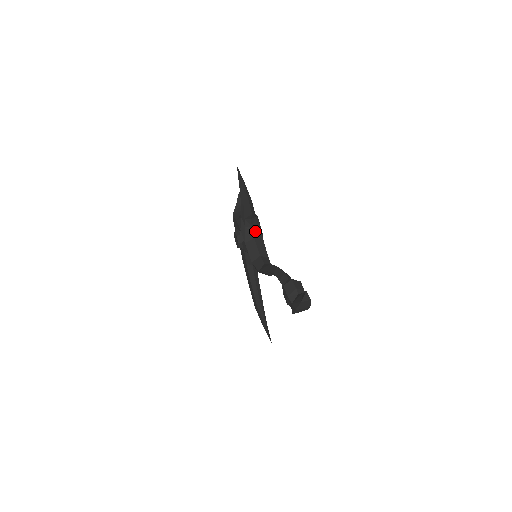
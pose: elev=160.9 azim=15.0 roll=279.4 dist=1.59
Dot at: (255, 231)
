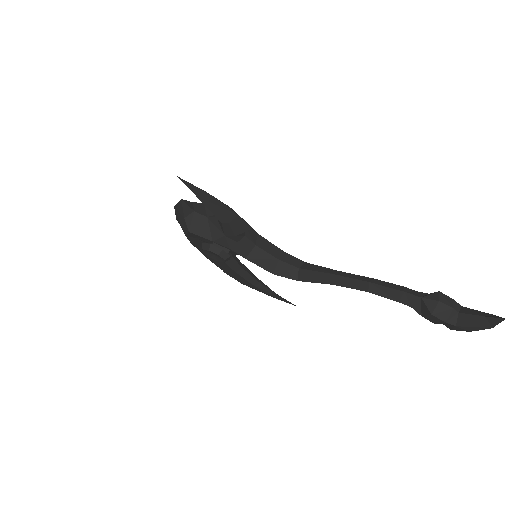
Dot at: (250, 236)
